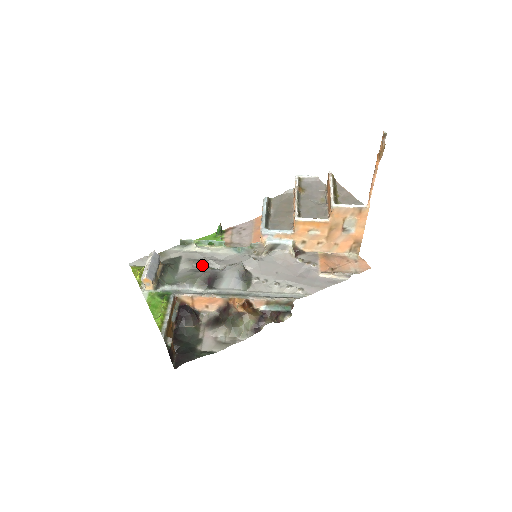
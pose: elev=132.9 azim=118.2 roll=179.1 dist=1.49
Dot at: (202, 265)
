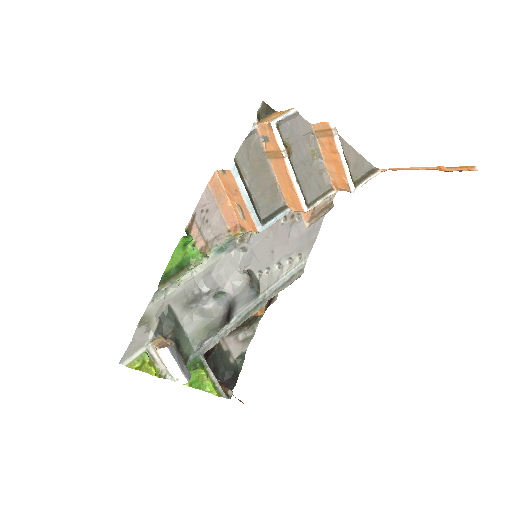
Dot at: (201, 299)
